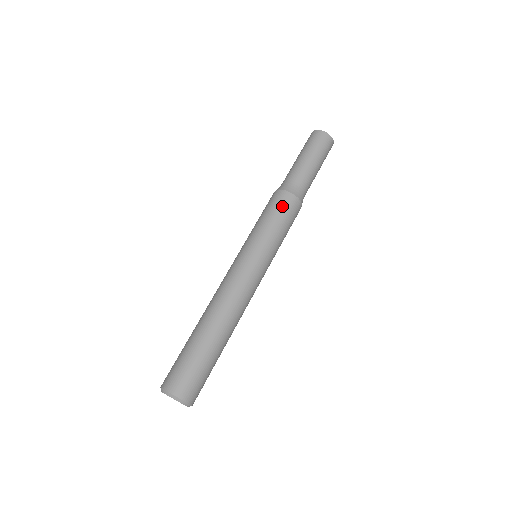
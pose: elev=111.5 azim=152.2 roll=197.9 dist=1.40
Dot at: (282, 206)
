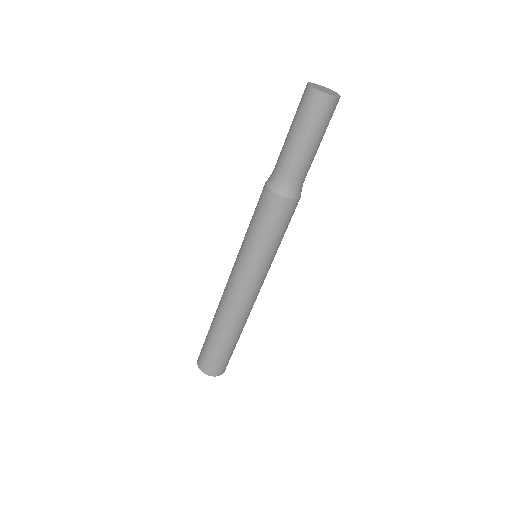
Dot at: (266, 211)
